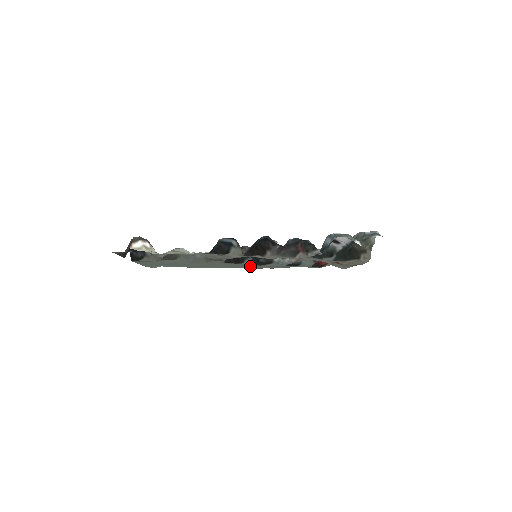
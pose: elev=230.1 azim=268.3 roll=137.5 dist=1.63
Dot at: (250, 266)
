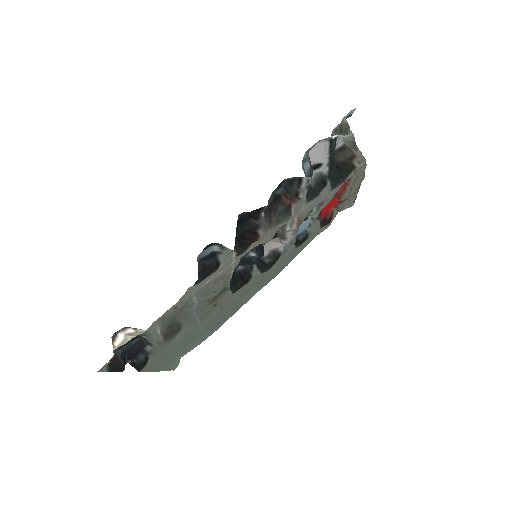
Dot at: (263, 279)
